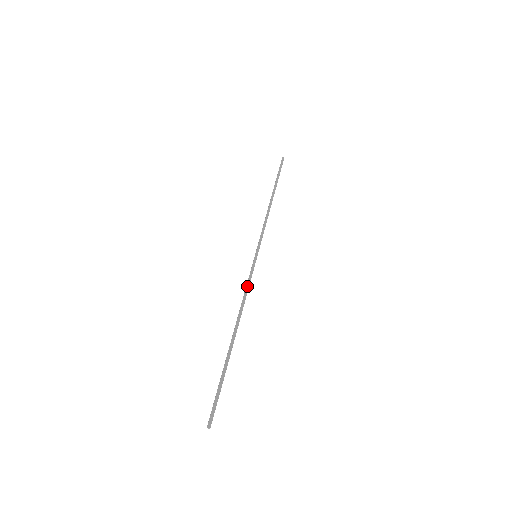
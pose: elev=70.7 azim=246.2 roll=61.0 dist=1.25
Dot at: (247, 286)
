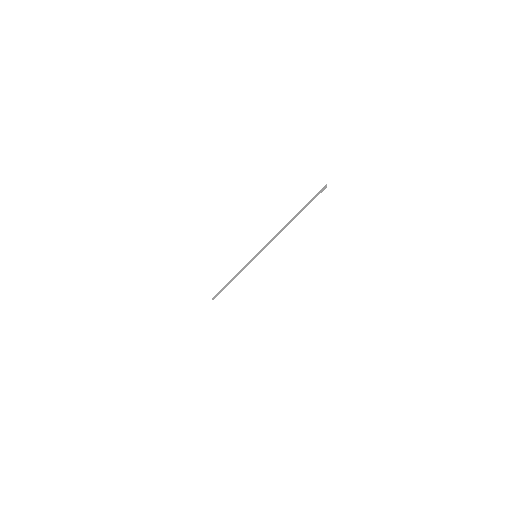
Dot at: (270, 242)
